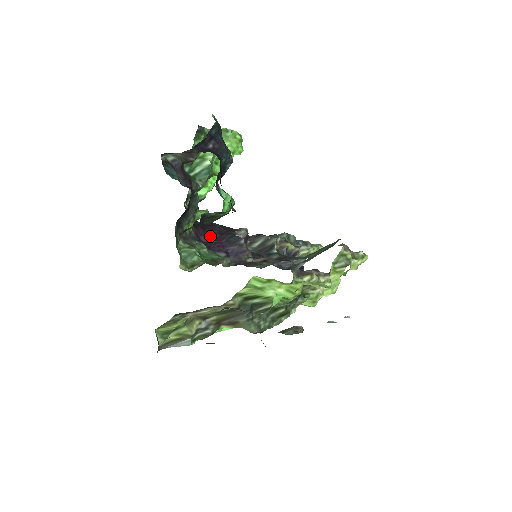
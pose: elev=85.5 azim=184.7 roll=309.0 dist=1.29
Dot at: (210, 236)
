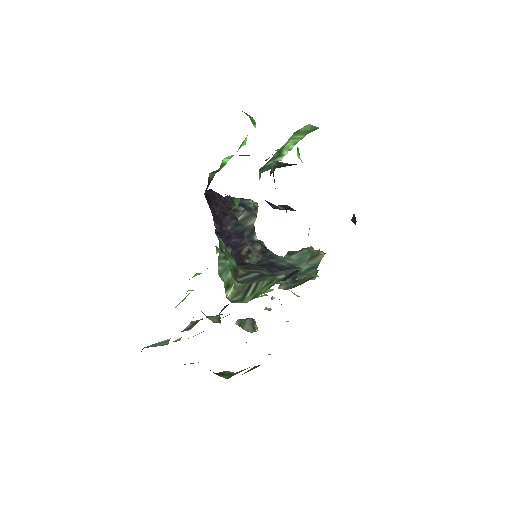
Dot at: occluded
